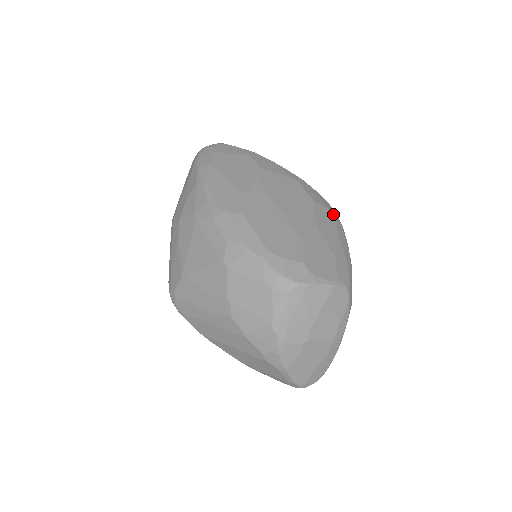
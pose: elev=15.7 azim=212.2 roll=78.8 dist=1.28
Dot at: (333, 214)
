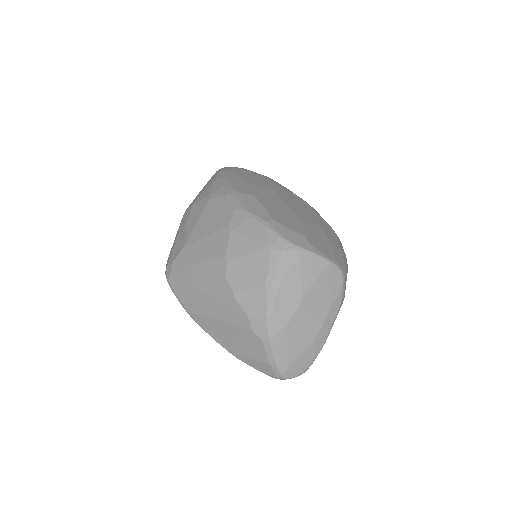
Dot at: (334, 231)
